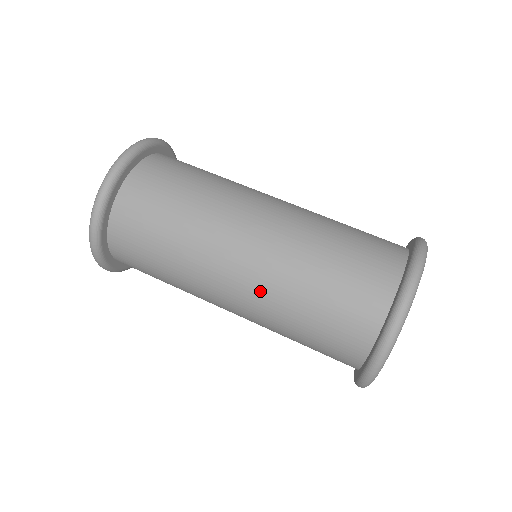
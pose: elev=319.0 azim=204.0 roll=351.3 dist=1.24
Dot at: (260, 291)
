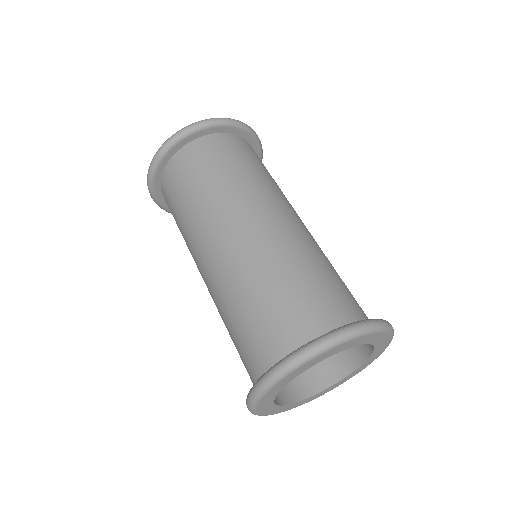
Dot at: (223, 273)
